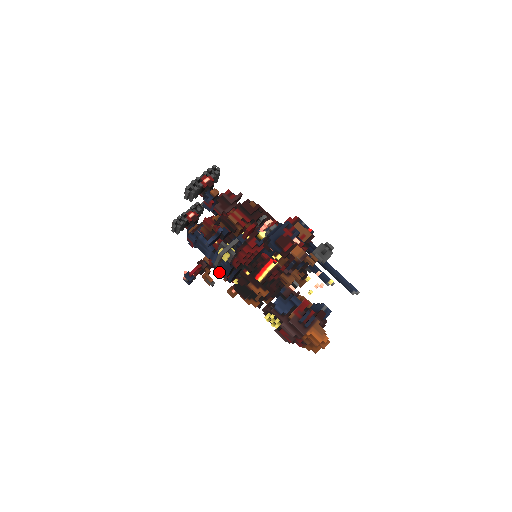
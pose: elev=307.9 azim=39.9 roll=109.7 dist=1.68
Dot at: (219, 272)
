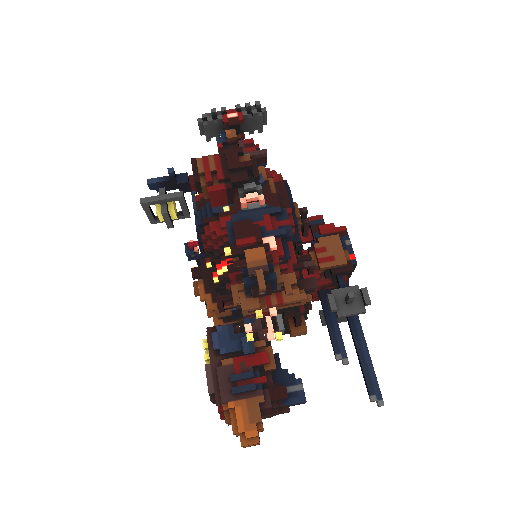
Dot at: occluded
